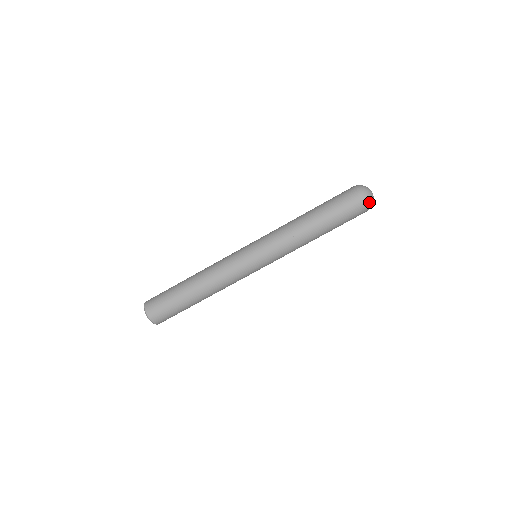
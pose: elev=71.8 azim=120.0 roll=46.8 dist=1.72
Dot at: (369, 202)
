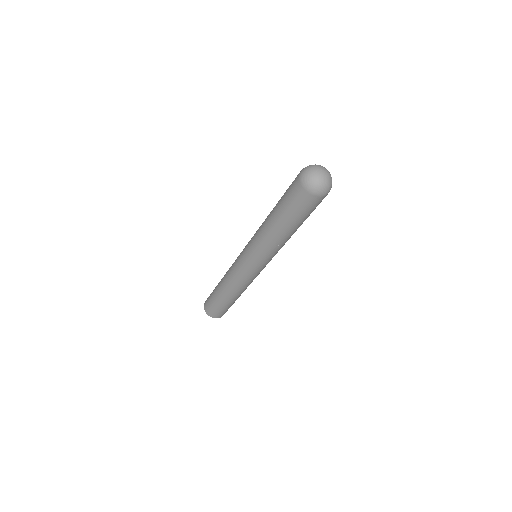
Dot at: (315, 188)
